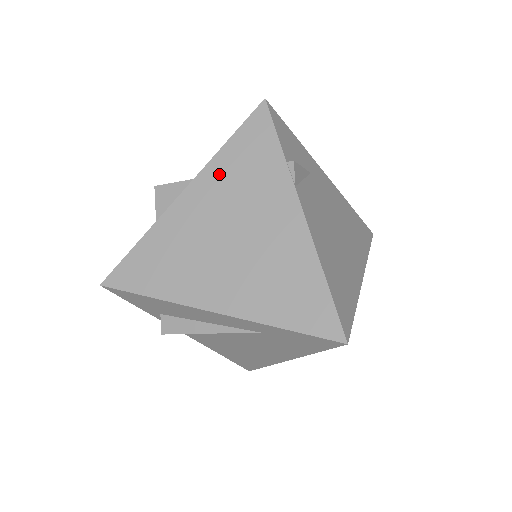
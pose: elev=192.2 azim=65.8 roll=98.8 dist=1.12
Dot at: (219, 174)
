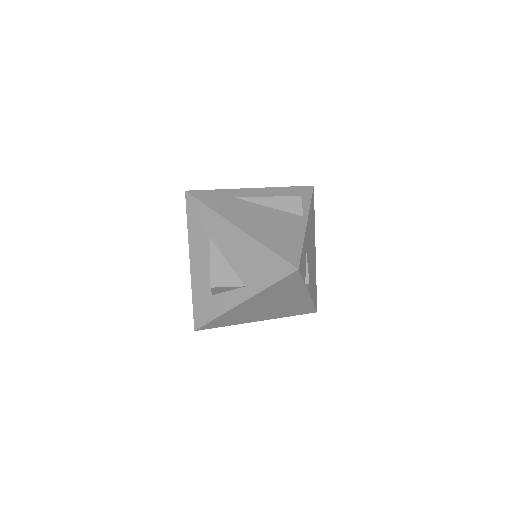
Dot at: (265, 295)
